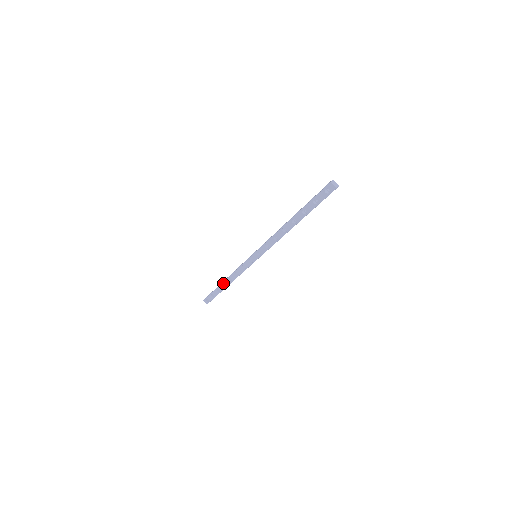
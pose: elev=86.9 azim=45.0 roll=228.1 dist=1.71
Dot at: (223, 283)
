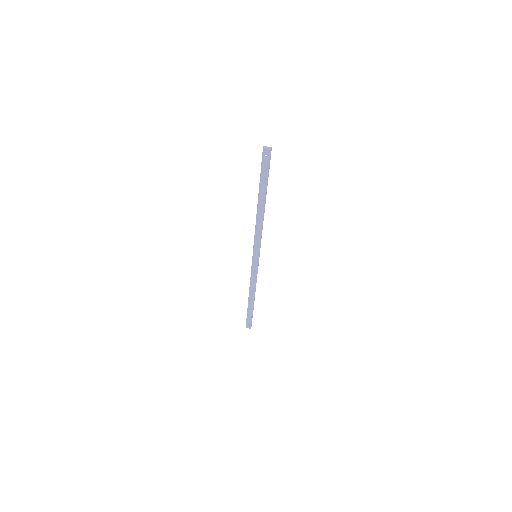
Dot at: (249, 300)
